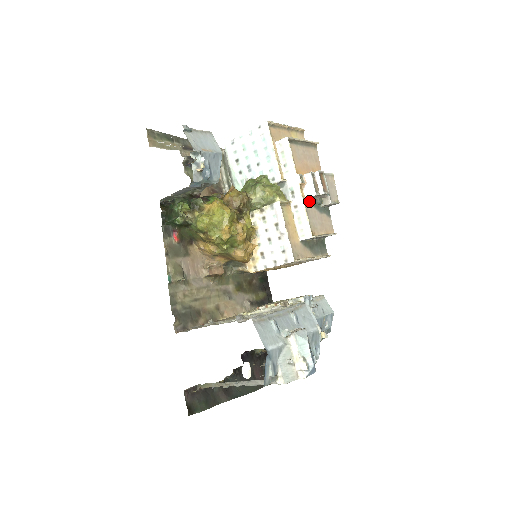
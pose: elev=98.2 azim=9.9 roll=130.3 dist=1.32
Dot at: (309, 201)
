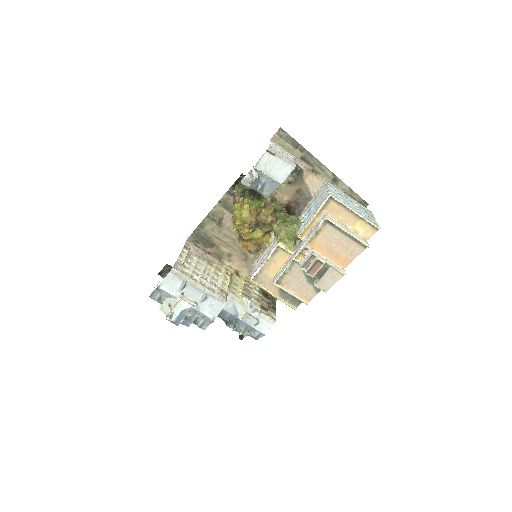
Dot at: occluded
